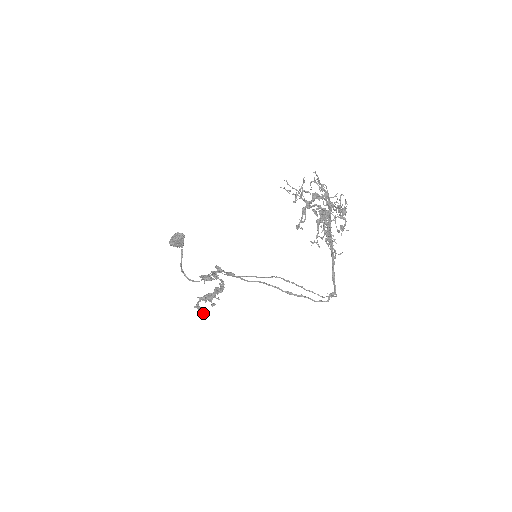
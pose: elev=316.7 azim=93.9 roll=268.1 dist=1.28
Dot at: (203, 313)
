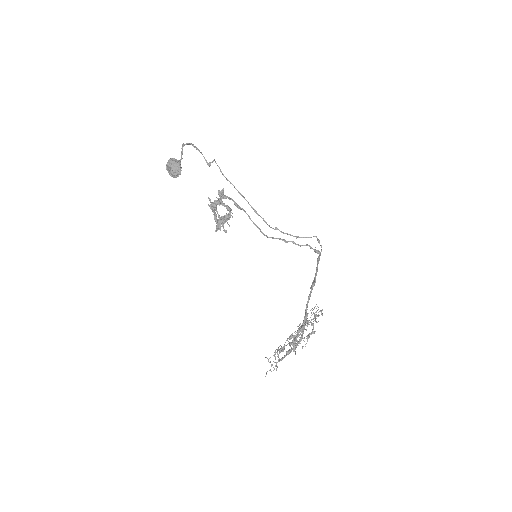
Dot at: occluded
